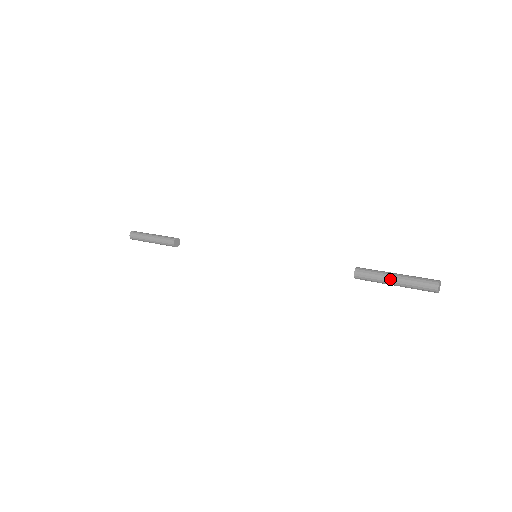
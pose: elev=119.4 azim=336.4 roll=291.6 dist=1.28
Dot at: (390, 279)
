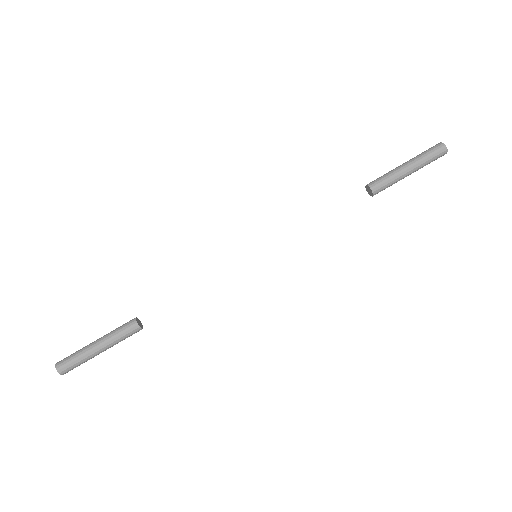
Dot at: (402, 166)
